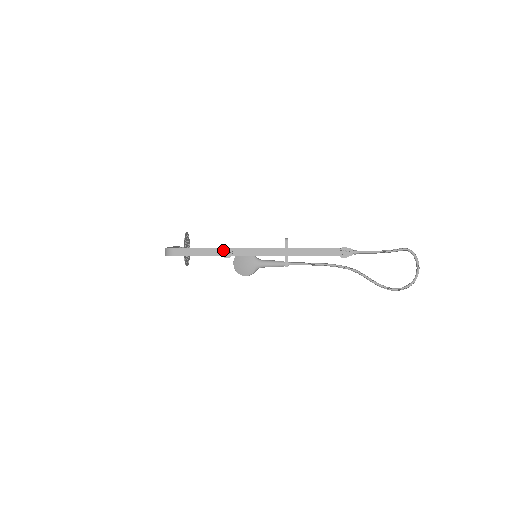
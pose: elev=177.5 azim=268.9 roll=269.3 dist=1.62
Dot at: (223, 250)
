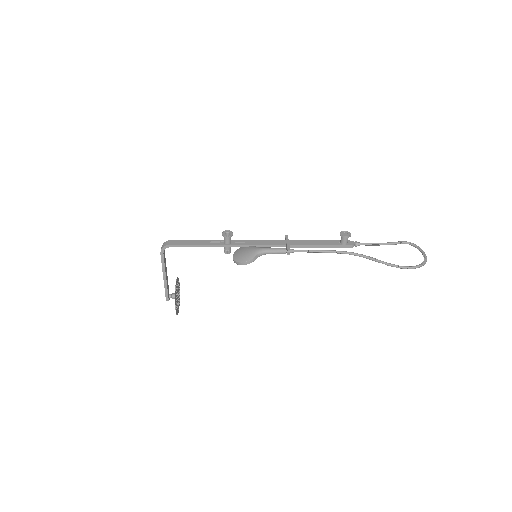
Dot at: (224, 232)
